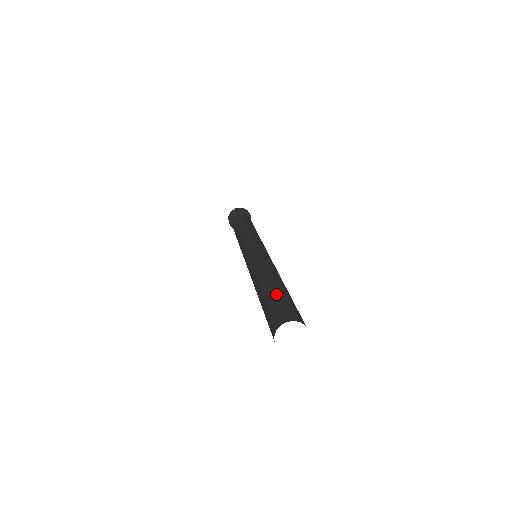
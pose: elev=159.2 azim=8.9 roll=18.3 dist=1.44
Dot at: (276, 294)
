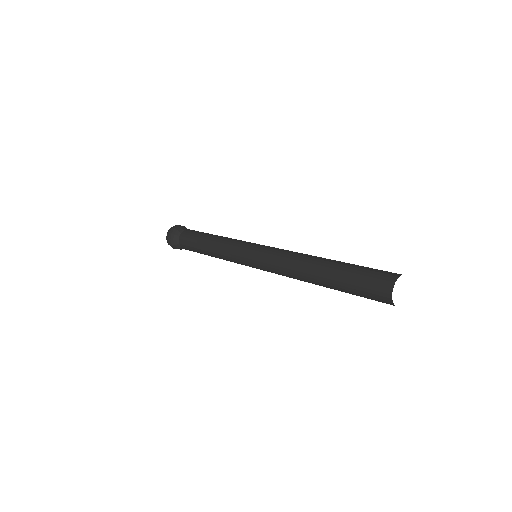
Dot at: (346, 273)
